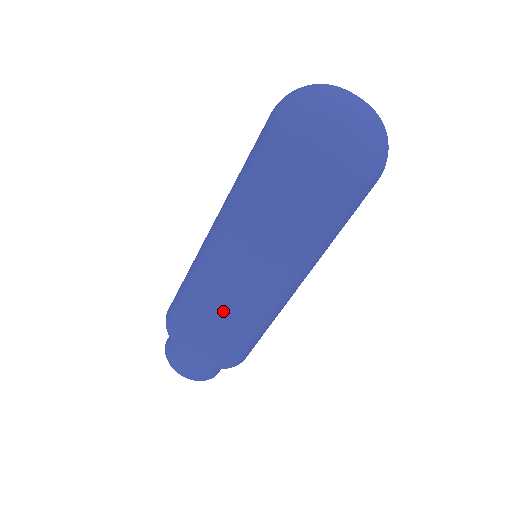
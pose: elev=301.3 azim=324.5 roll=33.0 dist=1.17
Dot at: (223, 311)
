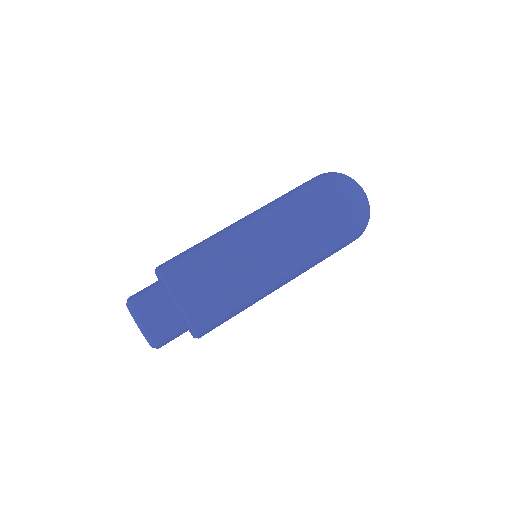
Dot at: (231, 256)
